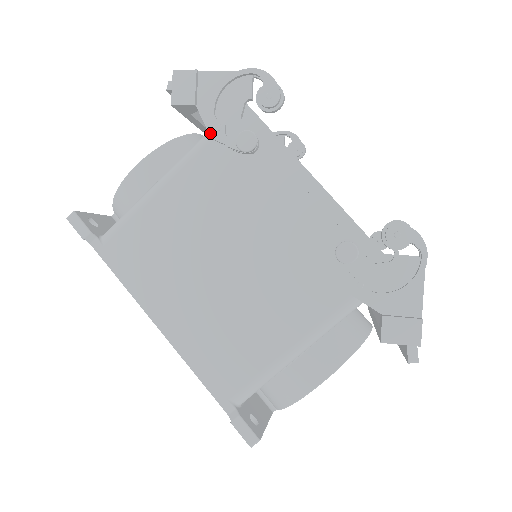
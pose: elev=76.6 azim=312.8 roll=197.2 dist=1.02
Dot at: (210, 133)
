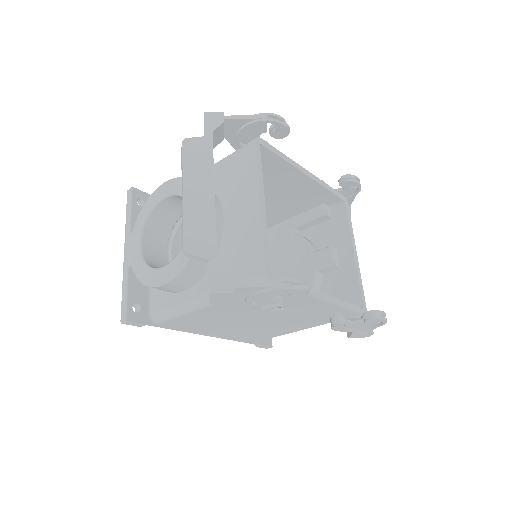
Dot at: (245, 305)
